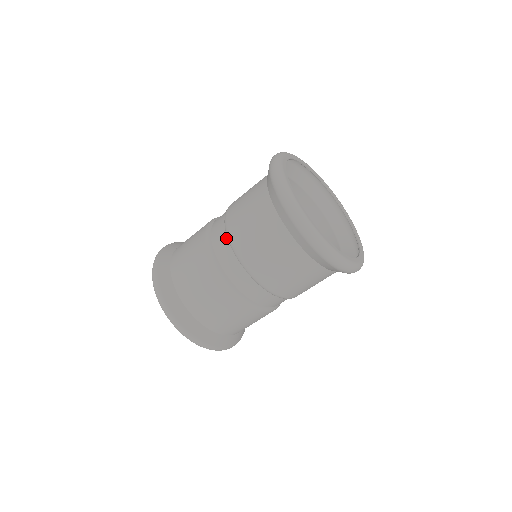
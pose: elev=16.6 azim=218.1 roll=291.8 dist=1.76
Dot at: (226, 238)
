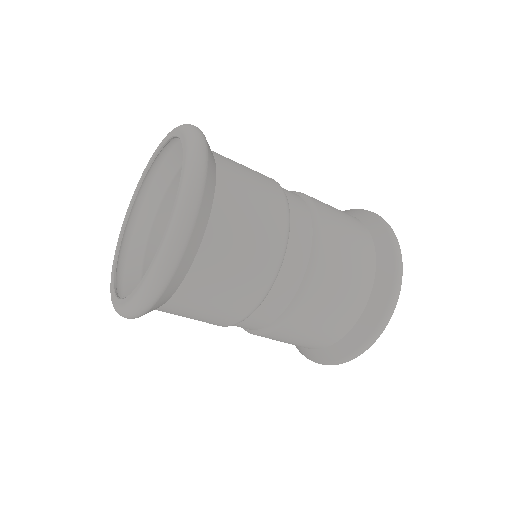
Dot at: (296, 291)
